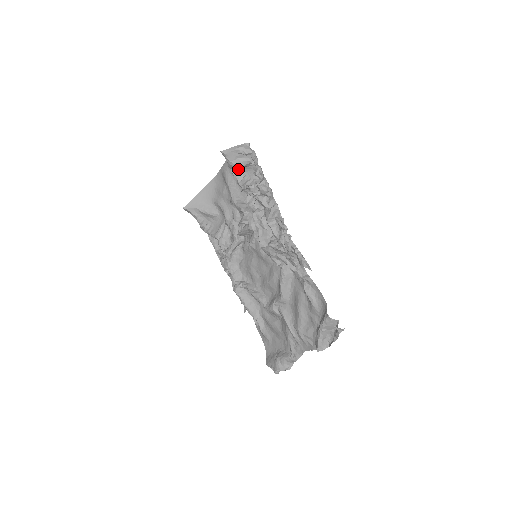
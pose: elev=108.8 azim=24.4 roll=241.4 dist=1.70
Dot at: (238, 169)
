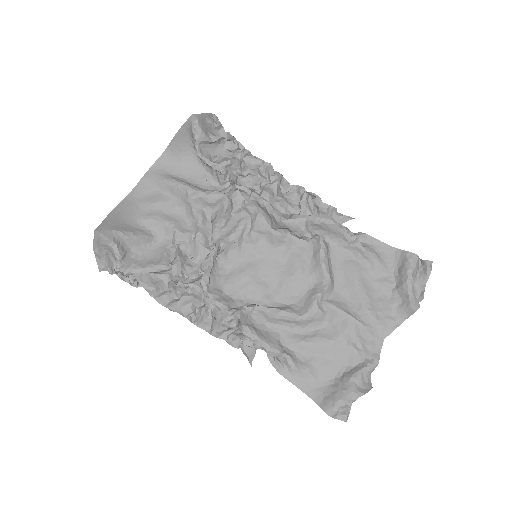
Dot at: (205, 148)
